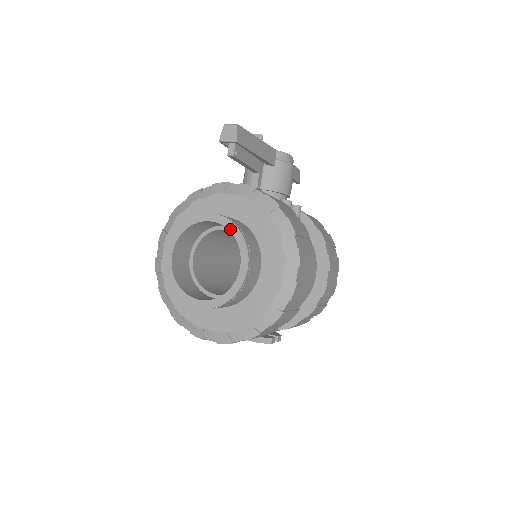
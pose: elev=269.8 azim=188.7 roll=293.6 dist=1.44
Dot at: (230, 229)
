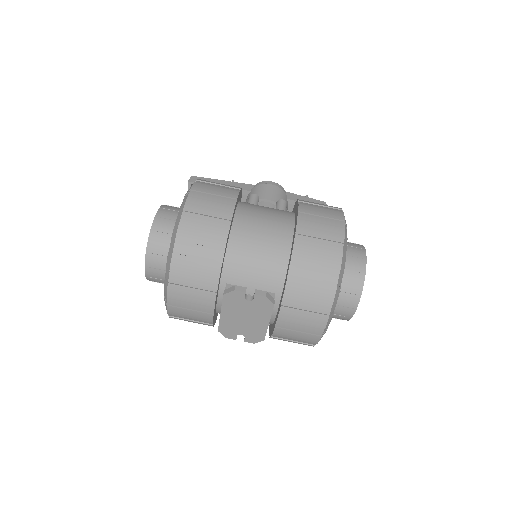
Dot at: occluded
